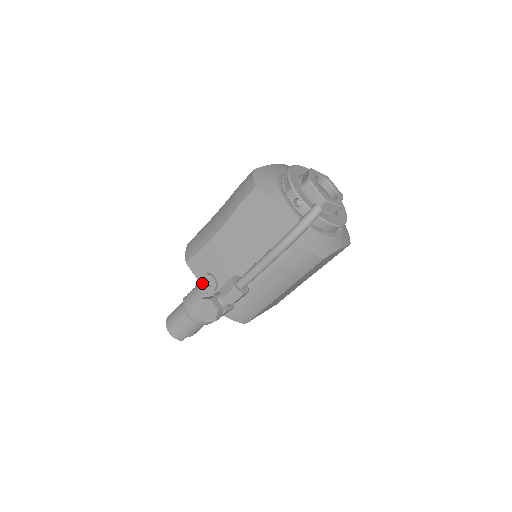
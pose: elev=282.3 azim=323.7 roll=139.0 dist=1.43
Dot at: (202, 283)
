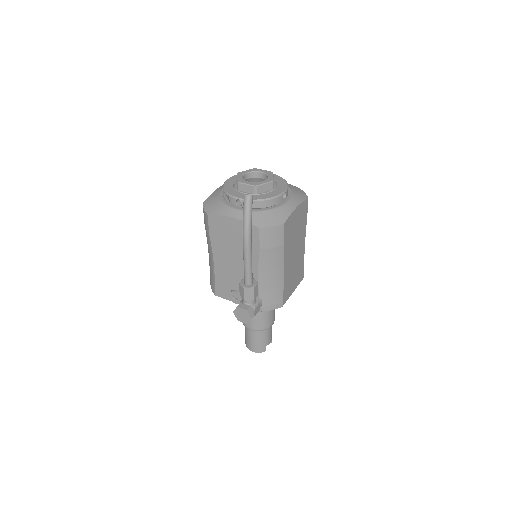
Dot at: (232, 301)
